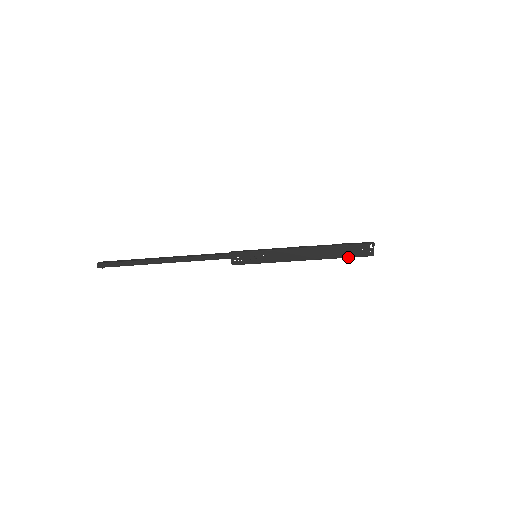
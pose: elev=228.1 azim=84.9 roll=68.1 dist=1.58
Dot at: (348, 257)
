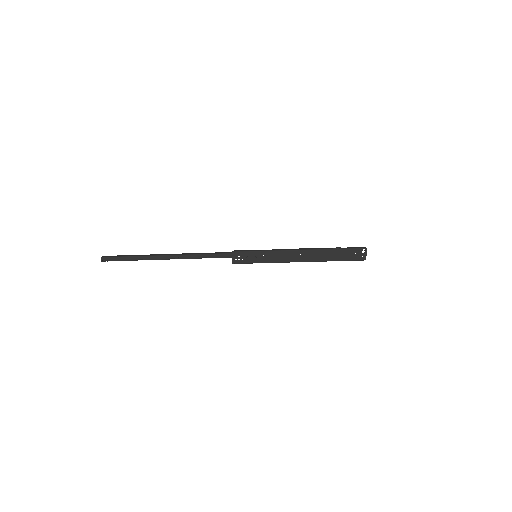
Dot at: (342, 260)
